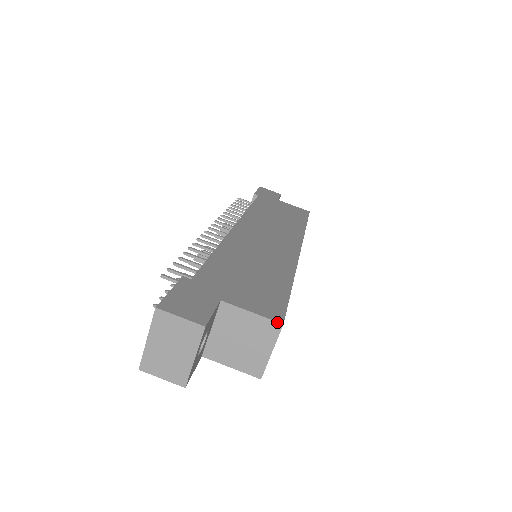
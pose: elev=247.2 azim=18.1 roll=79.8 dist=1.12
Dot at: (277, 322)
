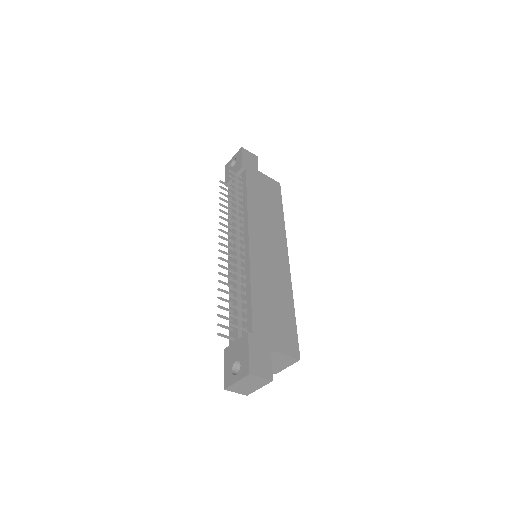
Dot at: (297, 359)
